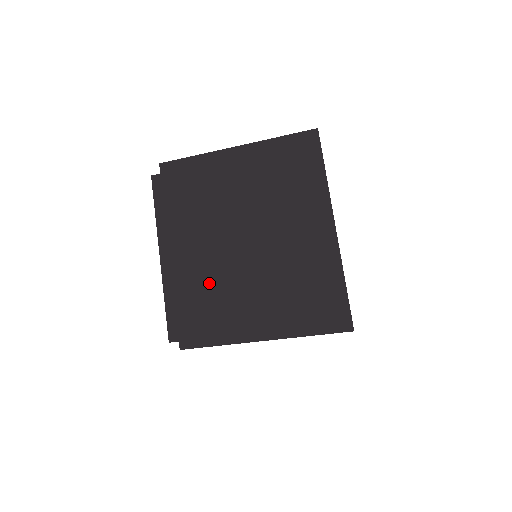
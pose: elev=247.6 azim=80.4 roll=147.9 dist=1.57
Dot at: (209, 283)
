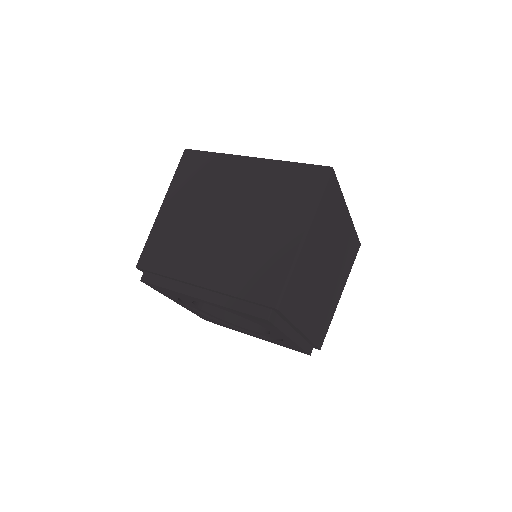
Dot at: (239, 263)
